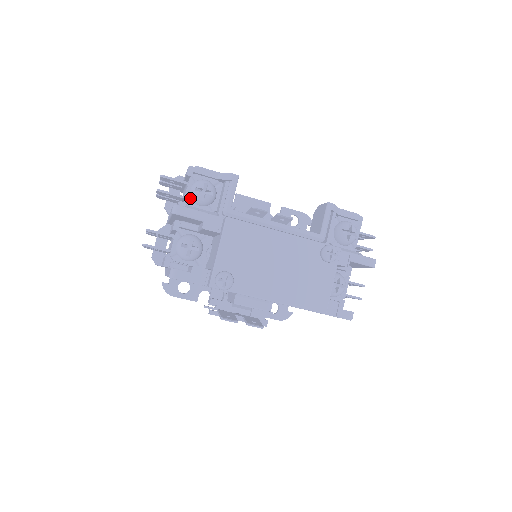
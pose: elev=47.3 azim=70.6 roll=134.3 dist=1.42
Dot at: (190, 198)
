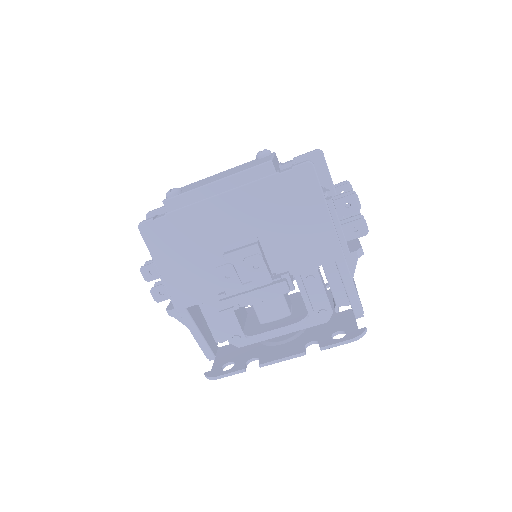
Dot at: occluded
